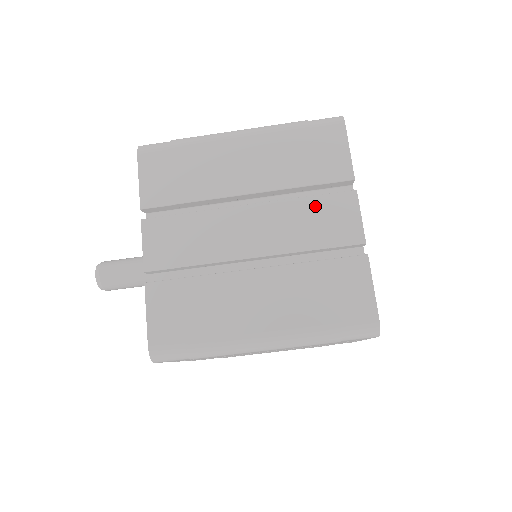
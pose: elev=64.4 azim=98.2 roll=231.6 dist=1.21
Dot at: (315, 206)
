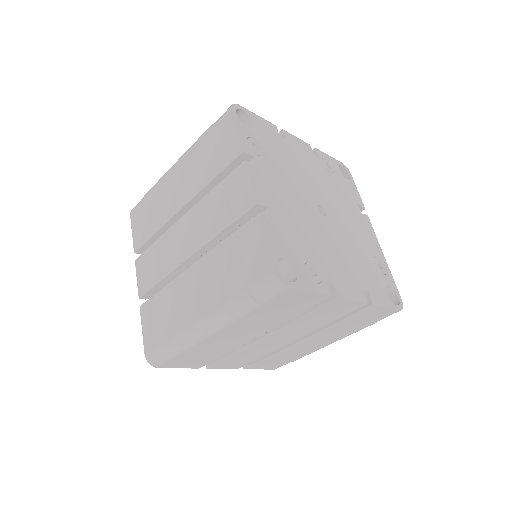
Dot at: (220, 192)
